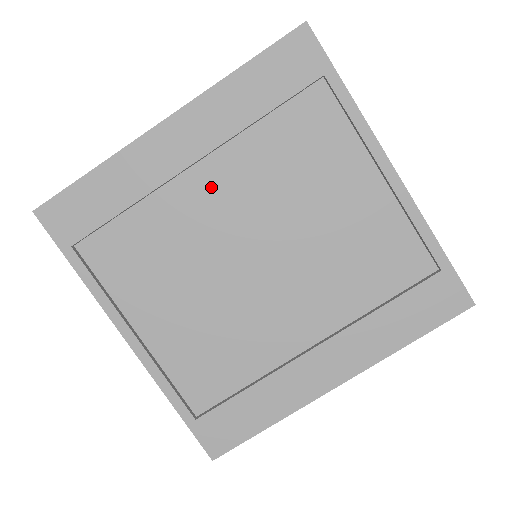
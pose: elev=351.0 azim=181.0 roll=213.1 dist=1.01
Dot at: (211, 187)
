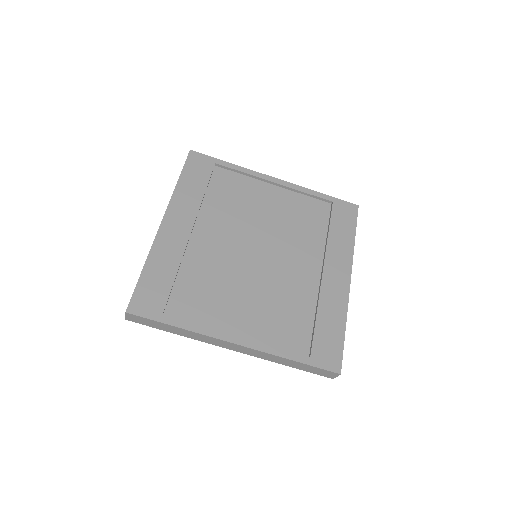
Dot at: (208, 237)
